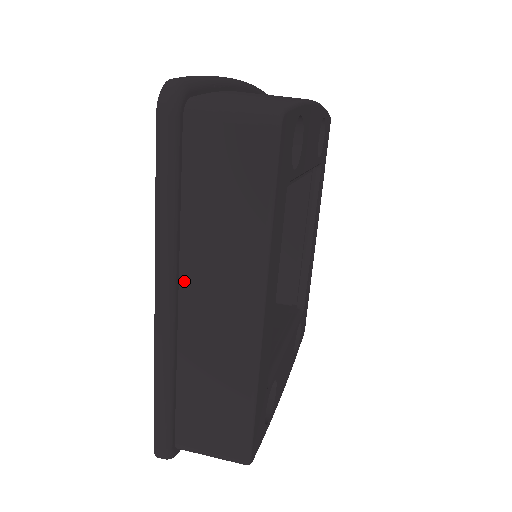
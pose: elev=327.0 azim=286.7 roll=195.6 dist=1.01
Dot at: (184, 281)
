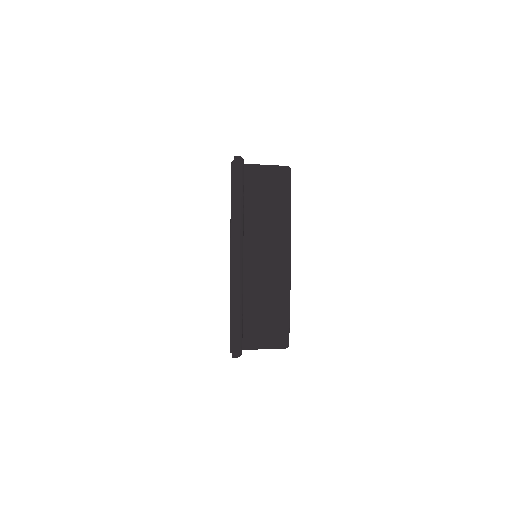
Dot at: occluded
